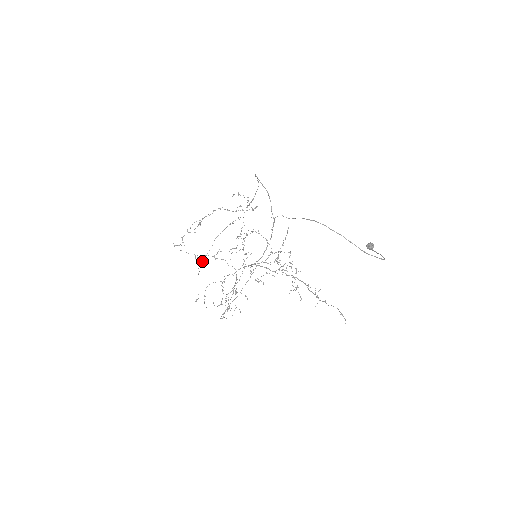
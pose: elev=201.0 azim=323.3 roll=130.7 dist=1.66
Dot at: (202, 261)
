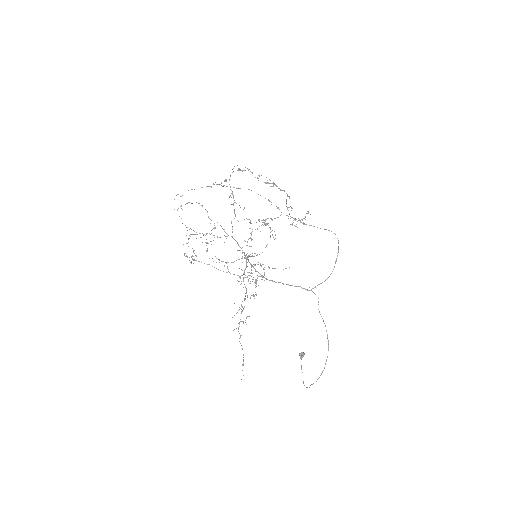
Dot at: (223, 186)
